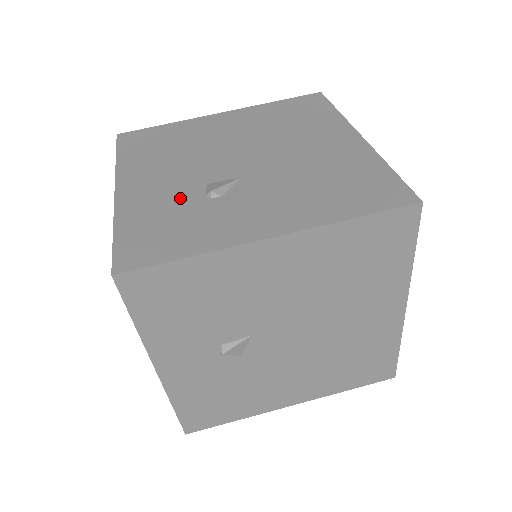
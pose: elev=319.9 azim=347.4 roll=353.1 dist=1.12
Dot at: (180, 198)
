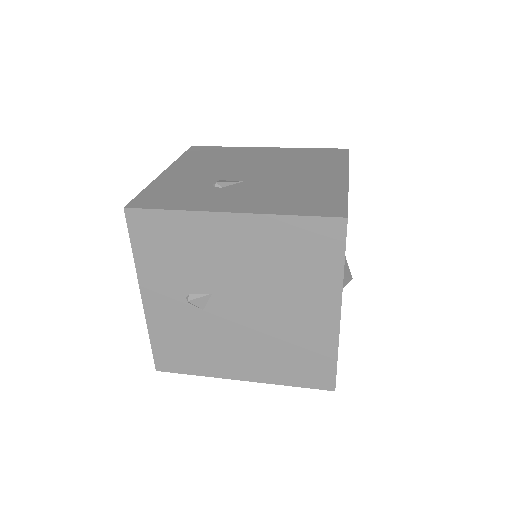
Dot at: (196, 183)
